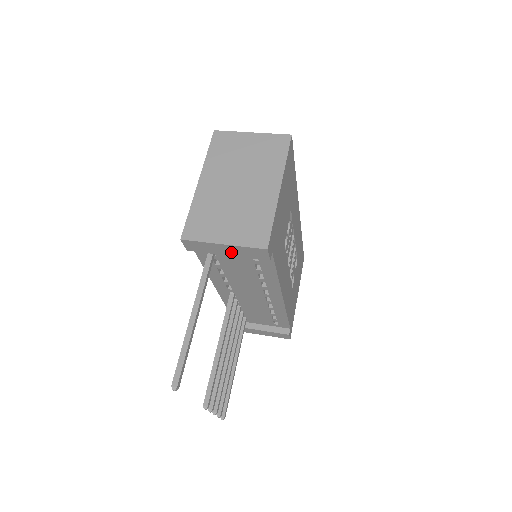
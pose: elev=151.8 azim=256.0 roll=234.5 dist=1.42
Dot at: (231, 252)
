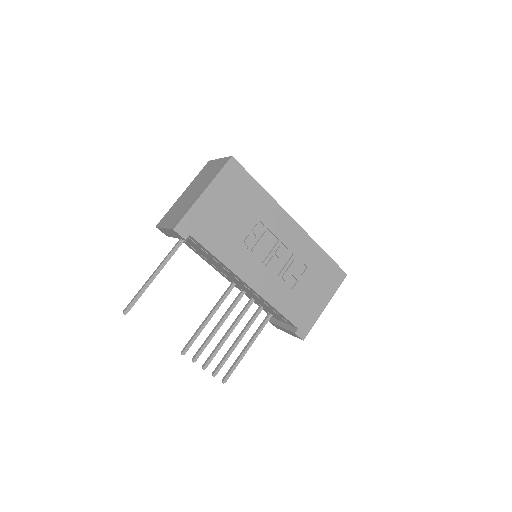
Dot at: (173, 235)
